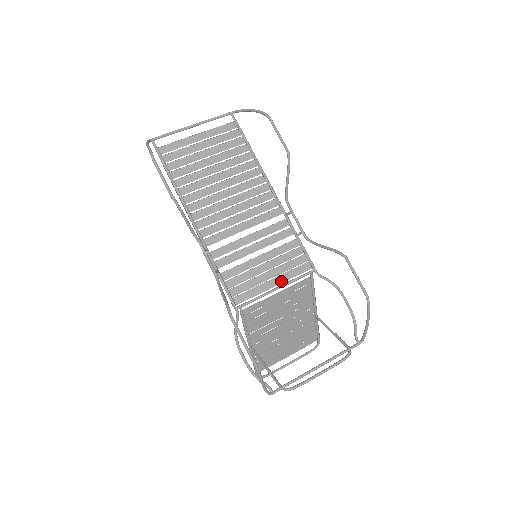
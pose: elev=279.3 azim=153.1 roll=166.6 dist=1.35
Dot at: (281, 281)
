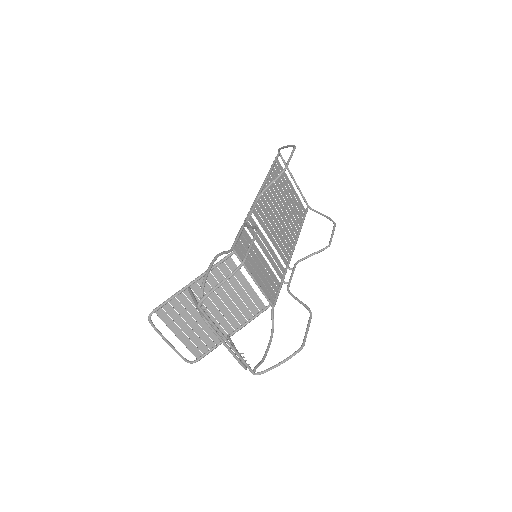
Dot at: (258, 281)
